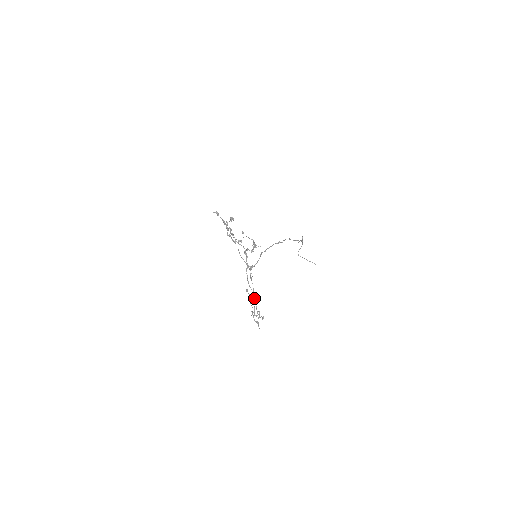
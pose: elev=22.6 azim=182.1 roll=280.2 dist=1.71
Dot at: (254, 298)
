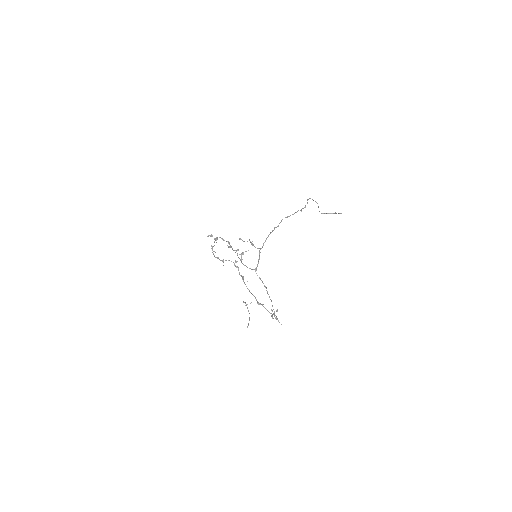
Dot at: (257, 303)
